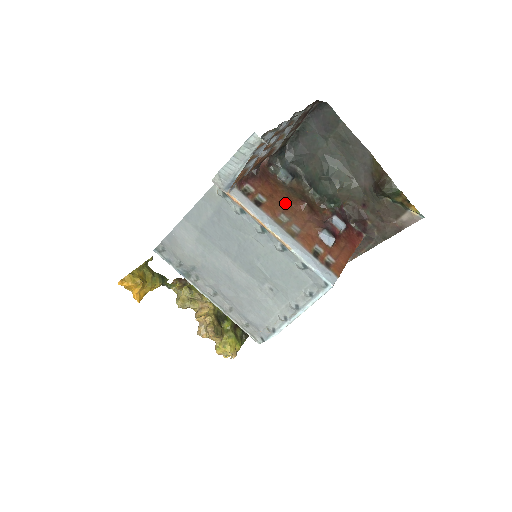
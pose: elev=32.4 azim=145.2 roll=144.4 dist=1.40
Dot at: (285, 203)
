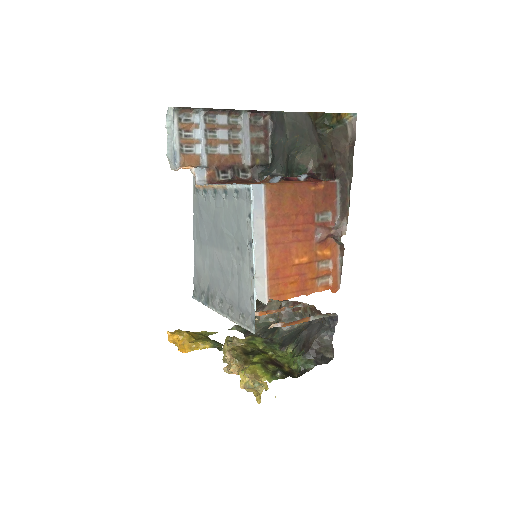
Dot at: occluded
